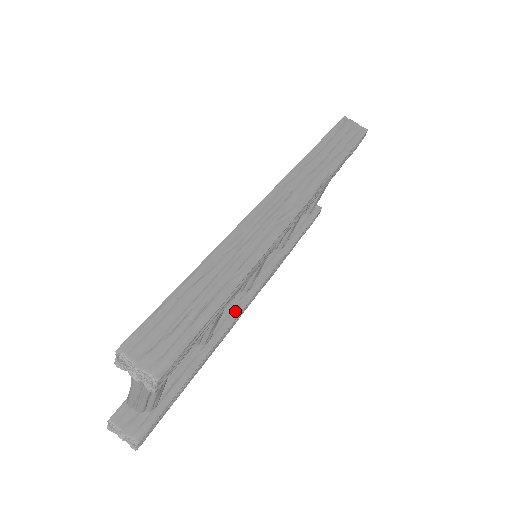
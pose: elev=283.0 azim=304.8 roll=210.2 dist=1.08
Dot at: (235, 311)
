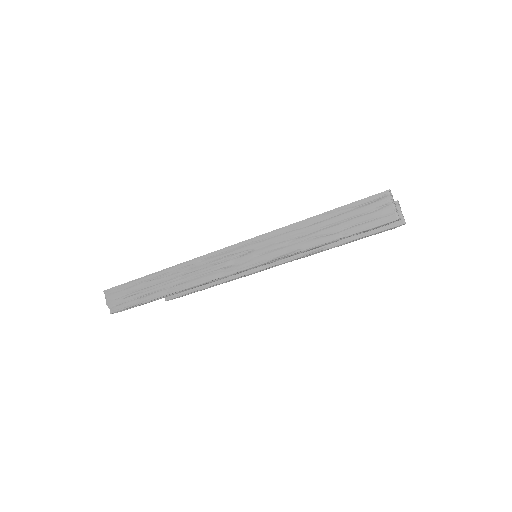
Dot at: (253, 269)
